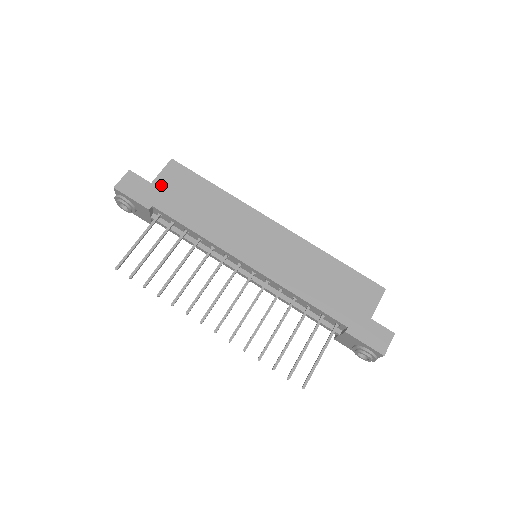
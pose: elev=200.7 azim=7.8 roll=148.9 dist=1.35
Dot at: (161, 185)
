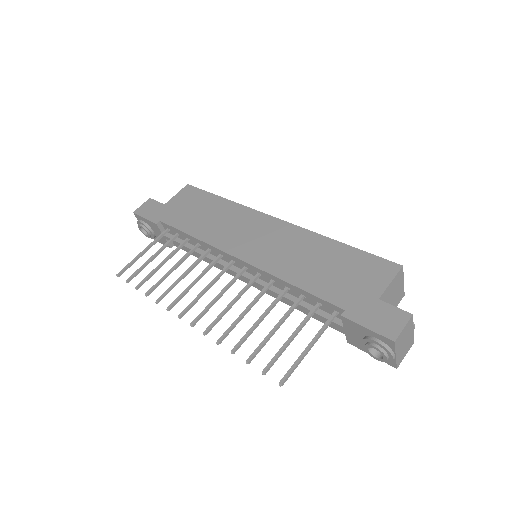
Dot at: (172, 204)
